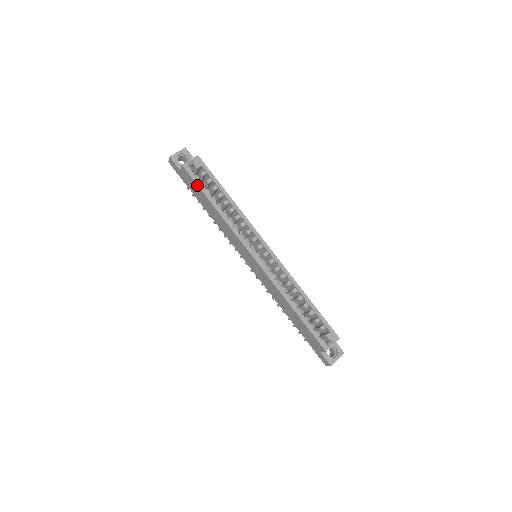
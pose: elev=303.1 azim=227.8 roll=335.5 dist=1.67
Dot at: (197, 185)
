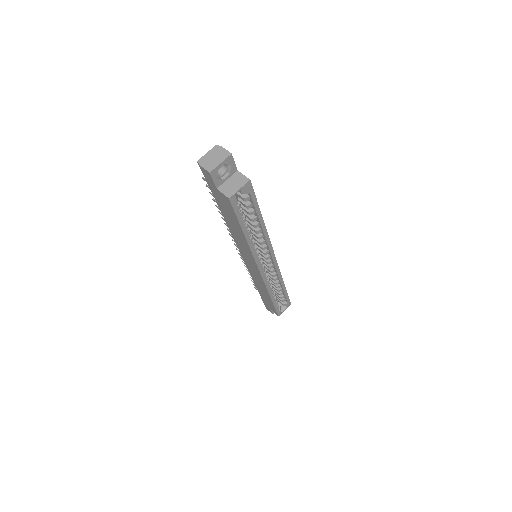
Dot at: (237, 218)
